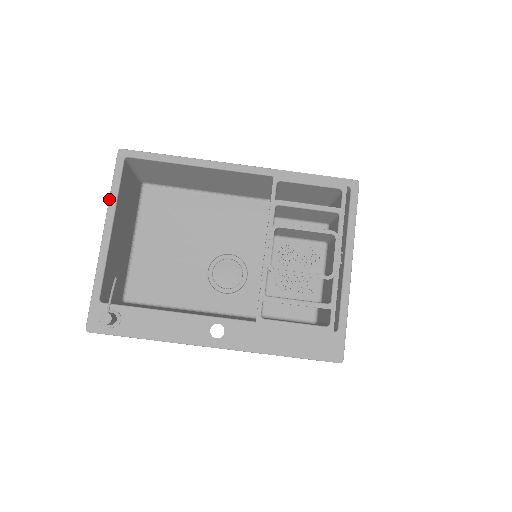
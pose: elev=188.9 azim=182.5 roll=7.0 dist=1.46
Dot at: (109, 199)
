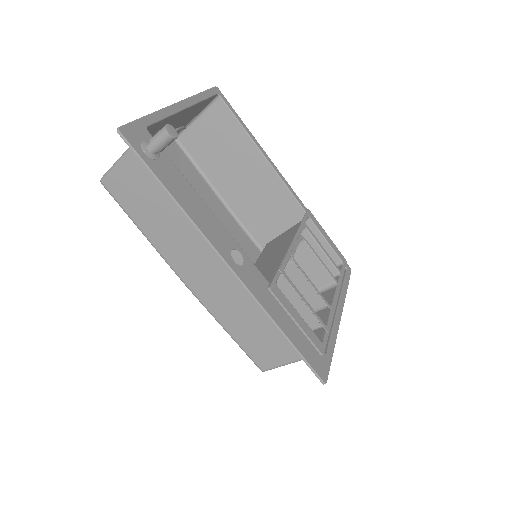
Dot at: occluded
